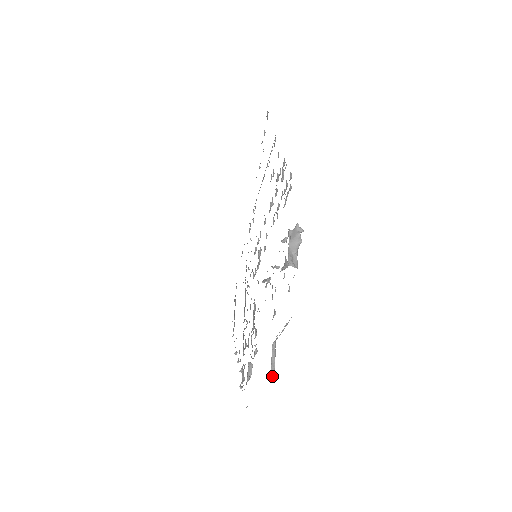
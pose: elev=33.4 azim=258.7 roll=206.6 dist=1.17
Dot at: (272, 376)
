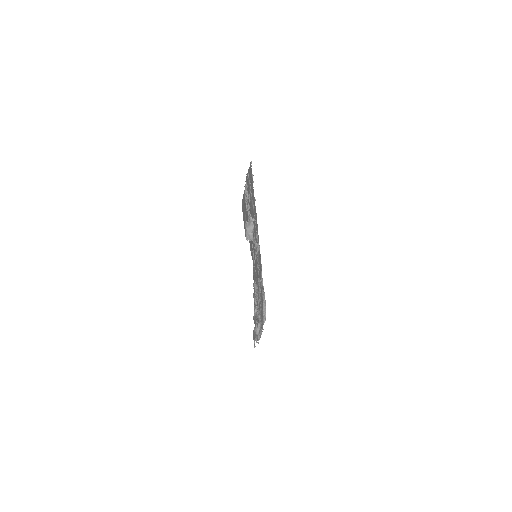
Dot at: (264, 320)
